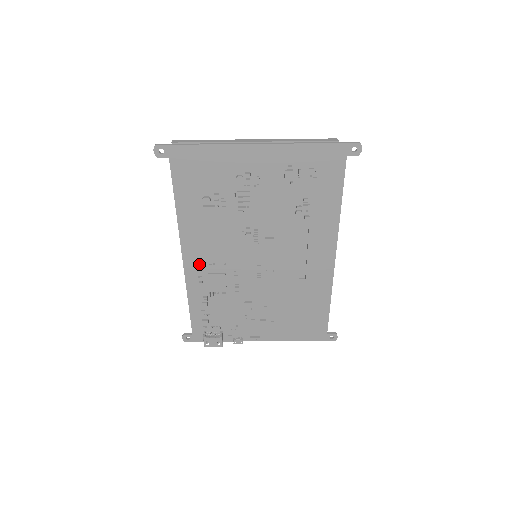
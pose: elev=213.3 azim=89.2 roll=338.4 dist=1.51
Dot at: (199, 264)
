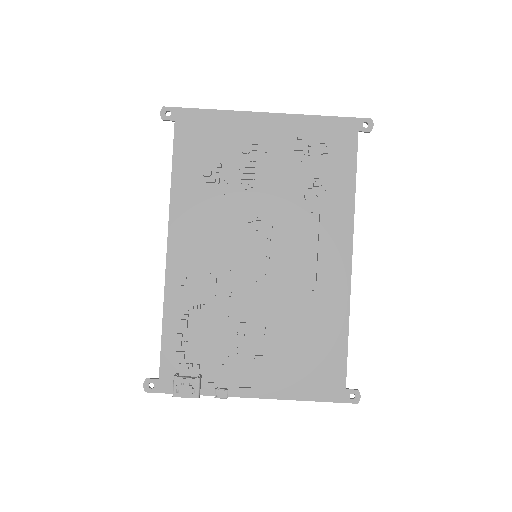
Dot at: (186, 259)
